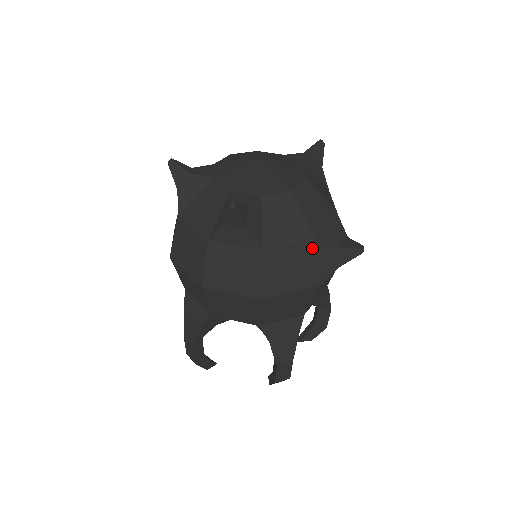
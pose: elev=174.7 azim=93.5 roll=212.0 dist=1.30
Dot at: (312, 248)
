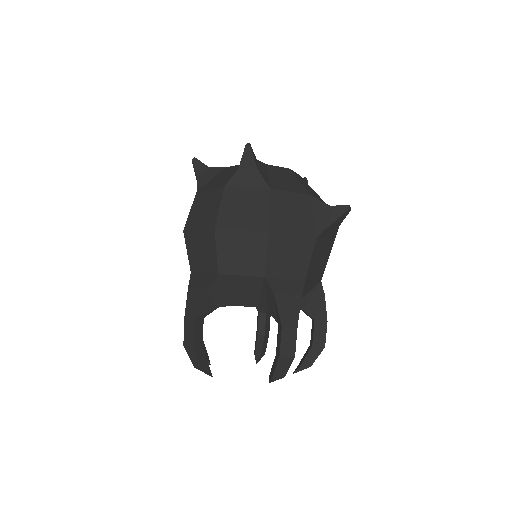
Dot at: (308, 201)
